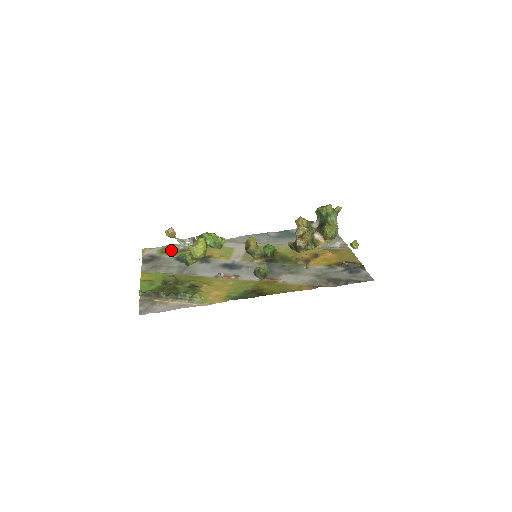
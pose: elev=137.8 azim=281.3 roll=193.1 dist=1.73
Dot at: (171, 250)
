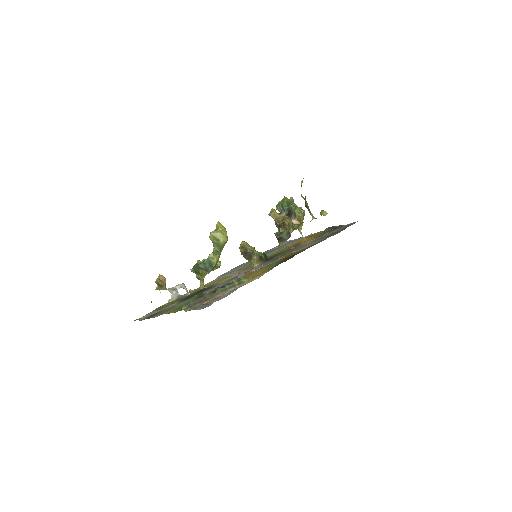
Dot at: (166, 305)
